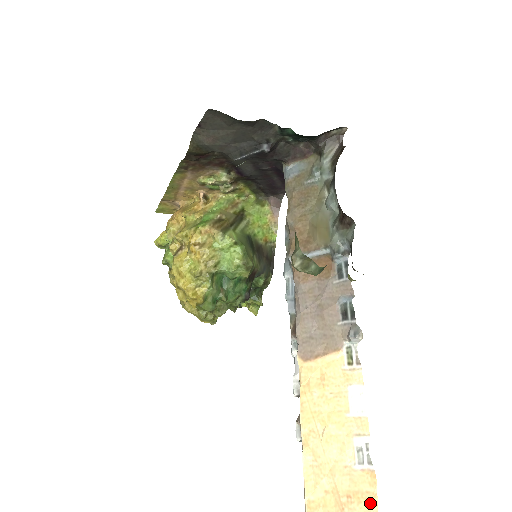
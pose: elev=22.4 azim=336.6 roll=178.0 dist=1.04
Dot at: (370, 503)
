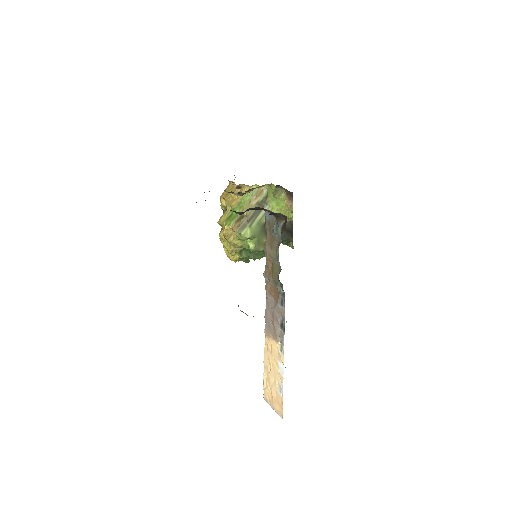
Dot at: (281, 408)
